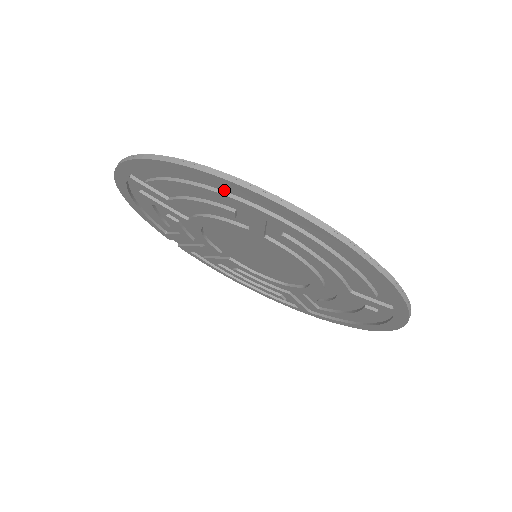
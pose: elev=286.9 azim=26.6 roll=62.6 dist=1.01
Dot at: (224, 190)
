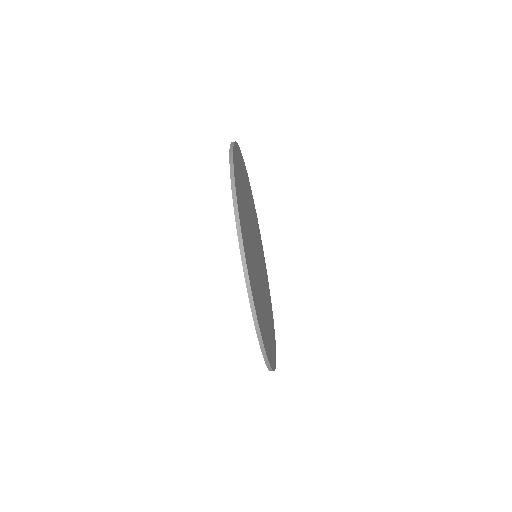
Dot at: occluded
